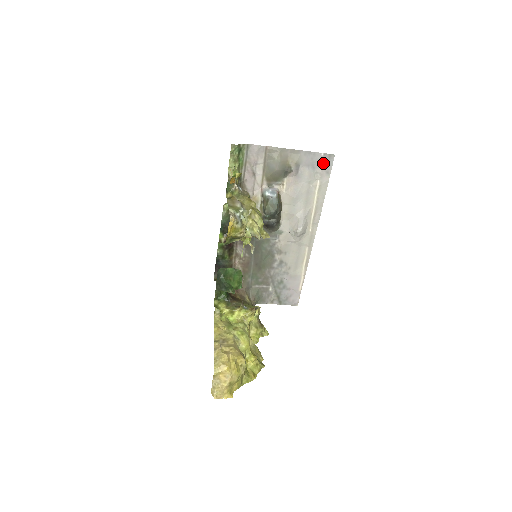
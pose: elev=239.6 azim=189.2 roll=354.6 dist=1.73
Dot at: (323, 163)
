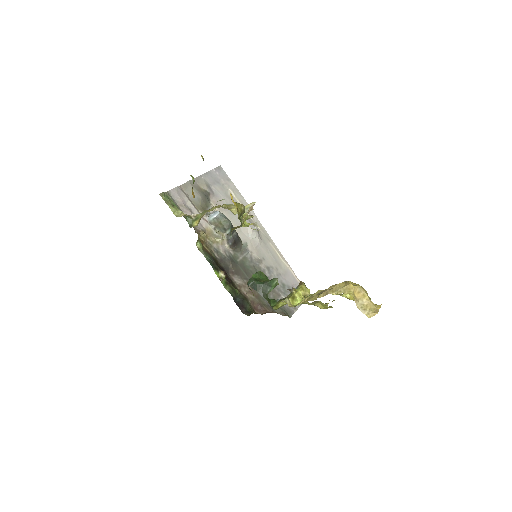
Dot at: (220, 176)
